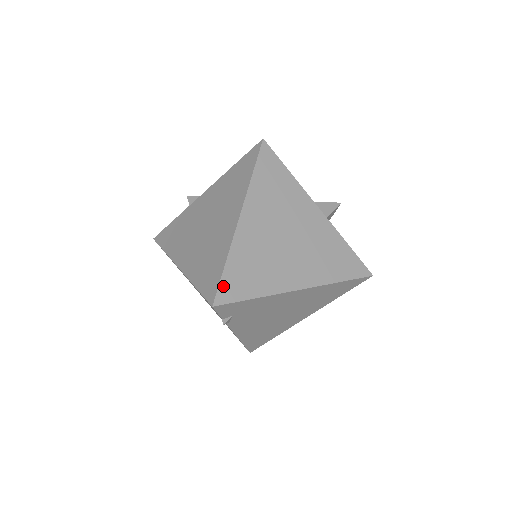
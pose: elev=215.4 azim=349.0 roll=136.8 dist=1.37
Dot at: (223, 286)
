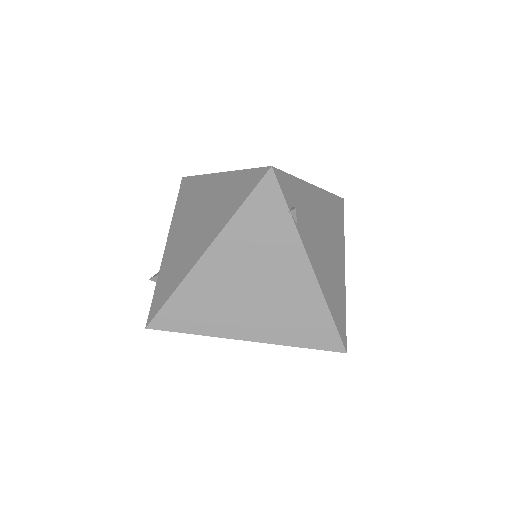
Dot at: occluded
